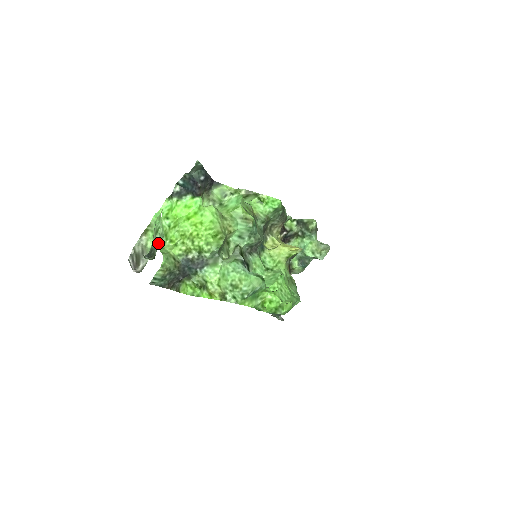
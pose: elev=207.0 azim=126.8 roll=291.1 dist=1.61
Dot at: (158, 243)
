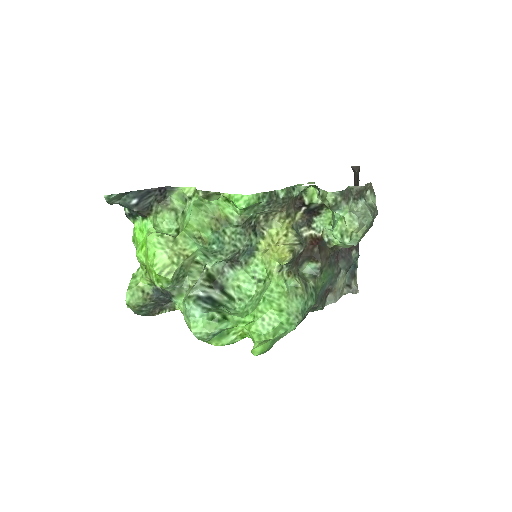
Dot at: occluded
